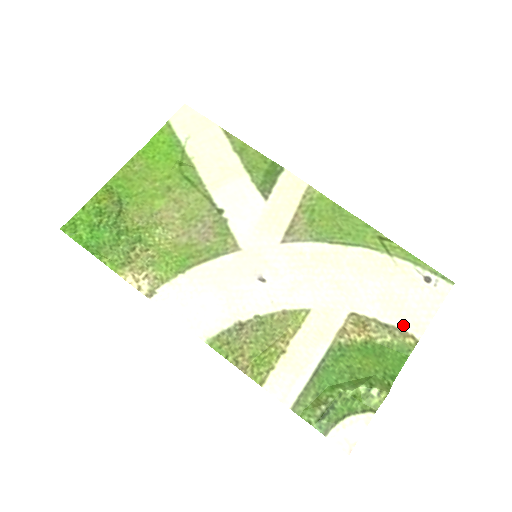
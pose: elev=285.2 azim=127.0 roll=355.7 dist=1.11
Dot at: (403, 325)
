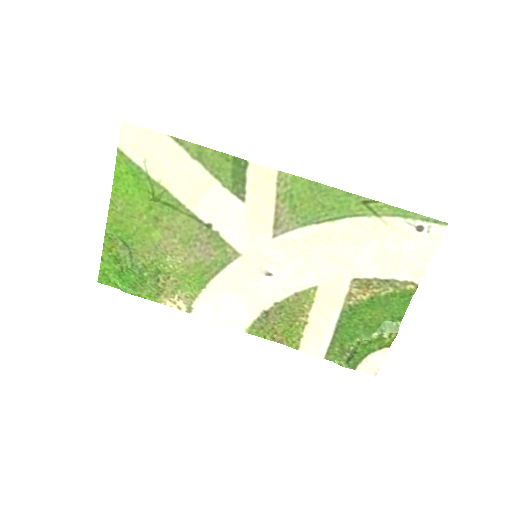
Dot at: (402, 276)
